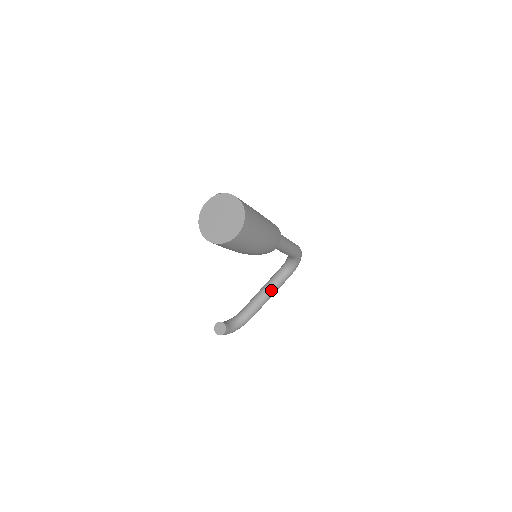
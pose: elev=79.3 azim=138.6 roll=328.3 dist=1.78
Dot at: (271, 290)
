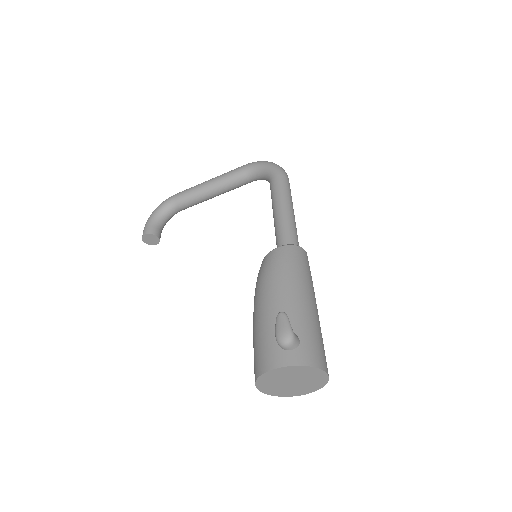
Dot at: (223, 193)
